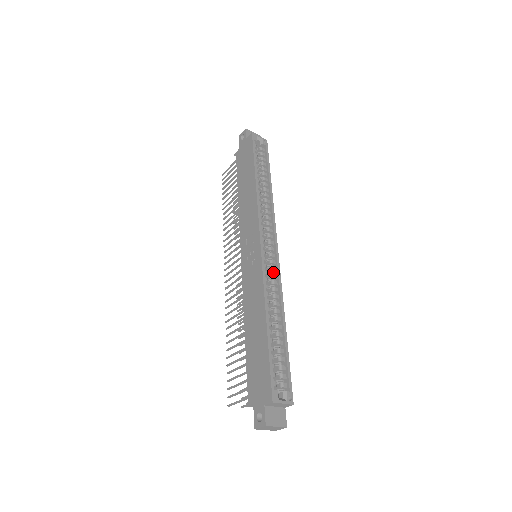
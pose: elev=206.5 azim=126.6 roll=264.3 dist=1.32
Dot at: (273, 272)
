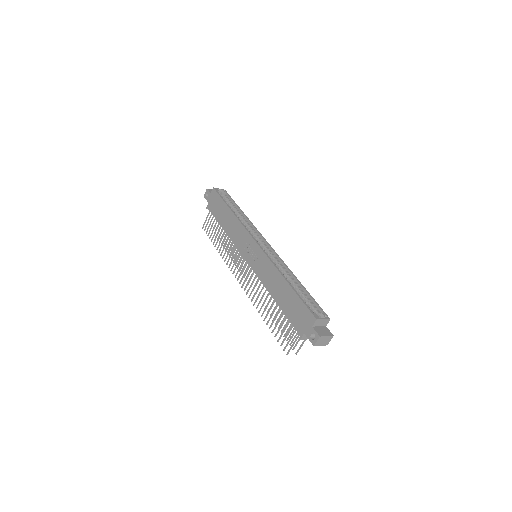
Dot at: (273, 257)
